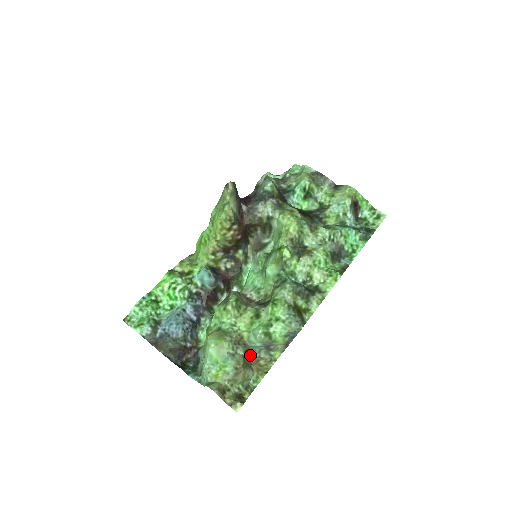
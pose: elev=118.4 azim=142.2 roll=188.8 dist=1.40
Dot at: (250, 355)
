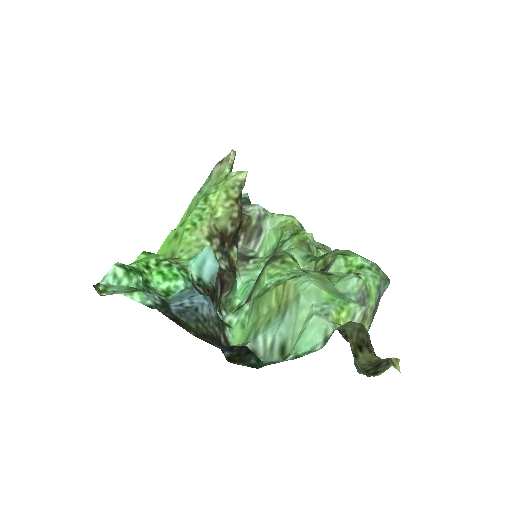
Dot at: occluded
